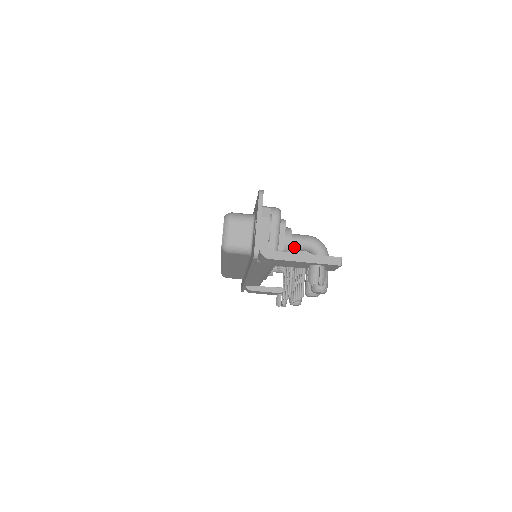
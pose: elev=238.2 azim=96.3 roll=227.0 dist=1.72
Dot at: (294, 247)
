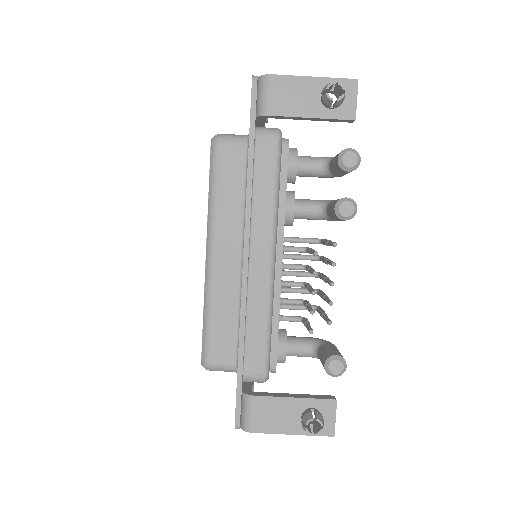
Dot at: (302, 159)
